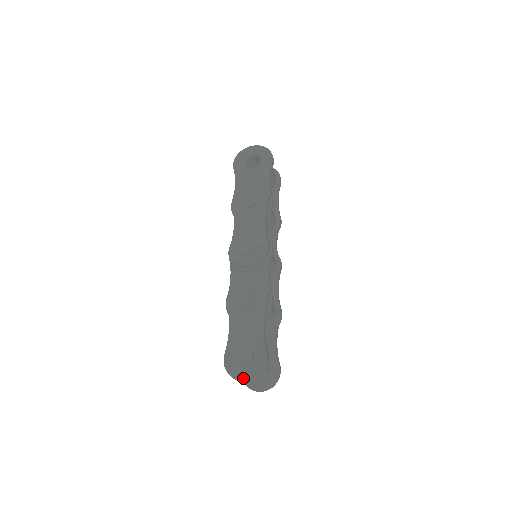
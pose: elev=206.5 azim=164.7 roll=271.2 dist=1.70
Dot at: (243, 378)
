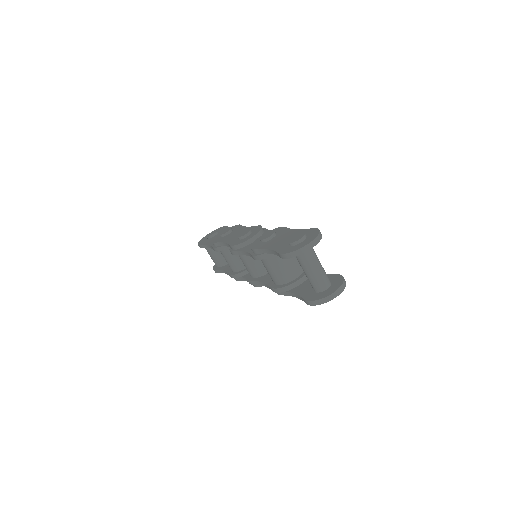
Dot at: (307, 242)
